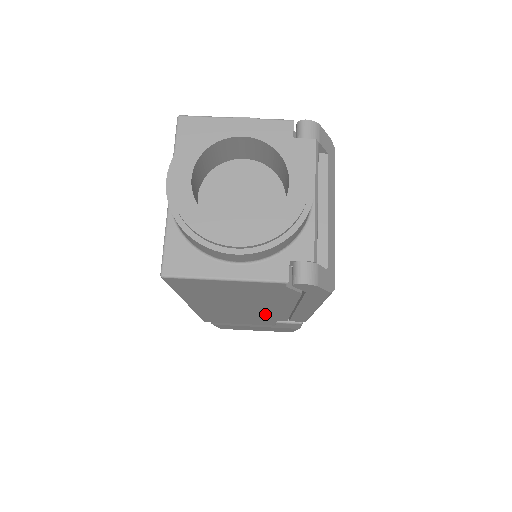
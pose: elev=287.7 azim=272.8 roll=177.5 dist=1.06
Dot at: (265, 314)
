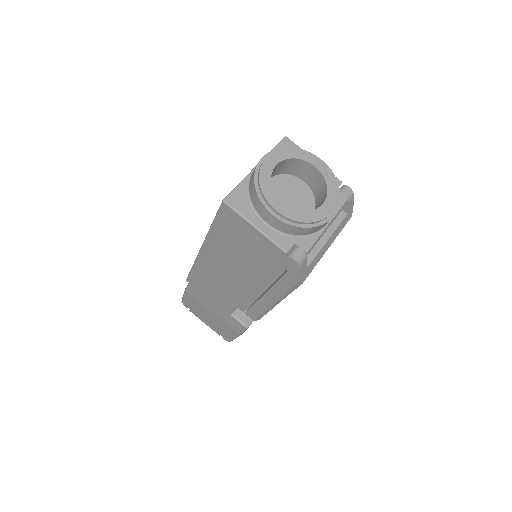
Dot at: (238, 291)
